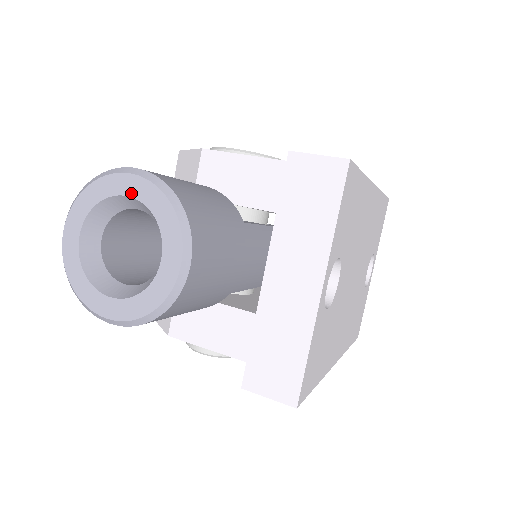
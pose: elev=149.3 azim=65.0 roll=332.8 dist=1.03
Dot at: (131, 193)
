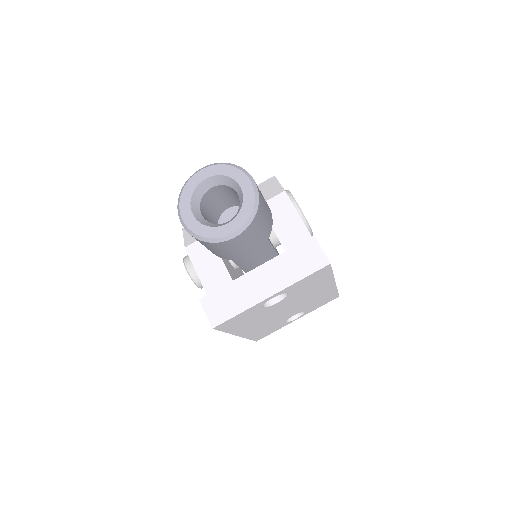
Dot at: (243, 188)
